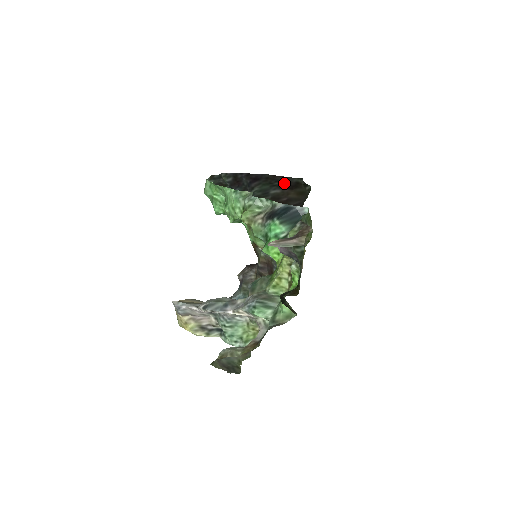
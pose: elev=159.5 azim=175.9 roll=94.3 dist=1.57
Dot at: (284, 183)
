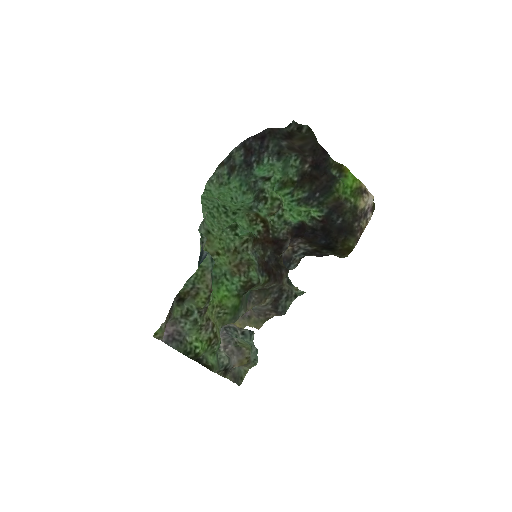
Dot at: (281, 135)
